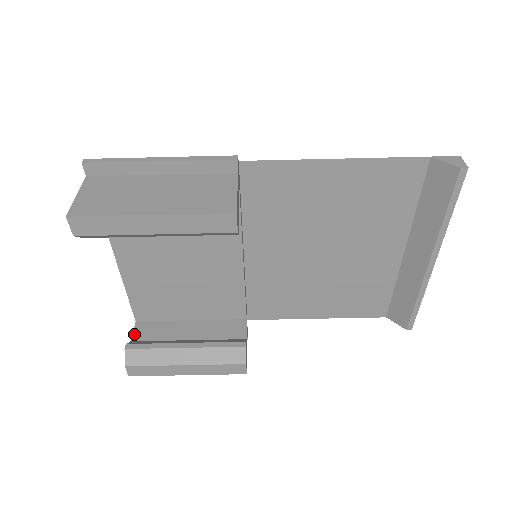
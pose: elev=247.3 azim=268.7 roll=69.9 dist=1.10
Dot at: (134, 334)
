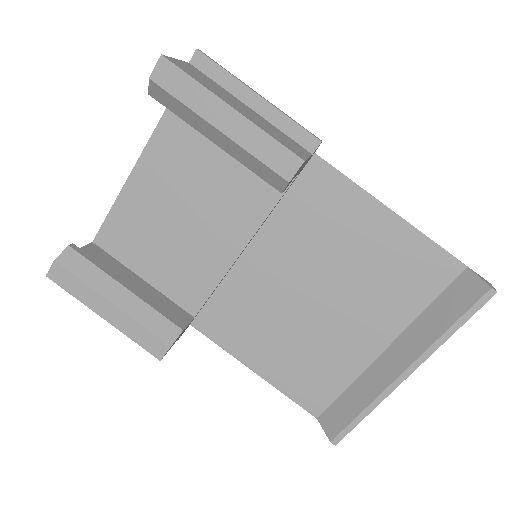
Dot at: (83, 248)
